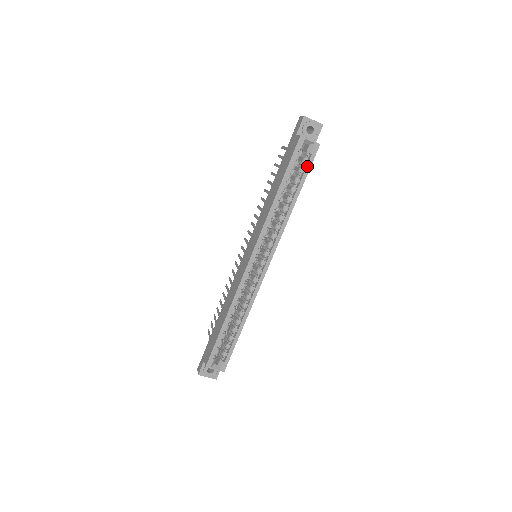
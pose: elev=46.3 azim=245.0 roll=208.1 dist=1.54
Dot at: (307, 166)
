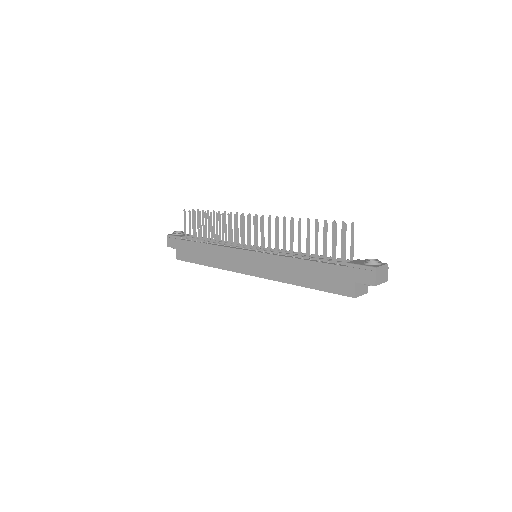
Dot at: occluded
